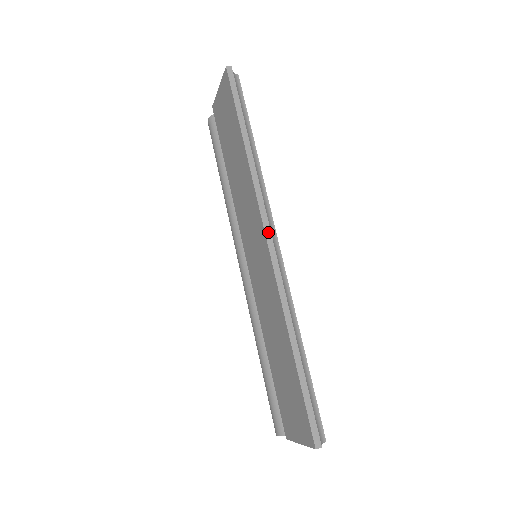
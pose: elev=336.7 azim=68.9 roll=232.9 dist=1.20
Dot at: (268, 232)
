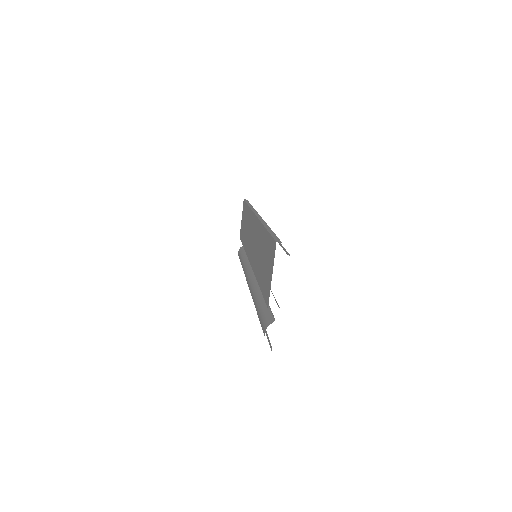
Dot at: (257, 214)
